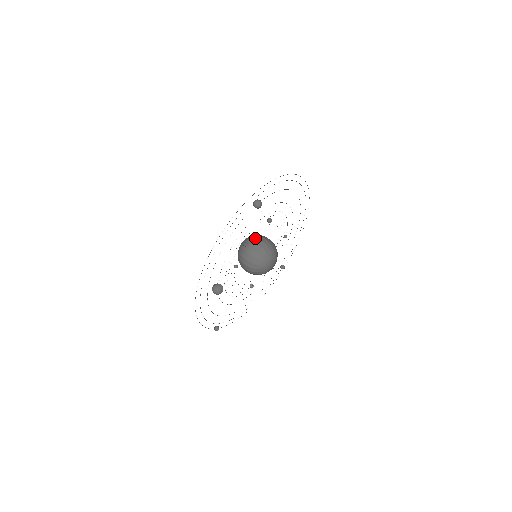
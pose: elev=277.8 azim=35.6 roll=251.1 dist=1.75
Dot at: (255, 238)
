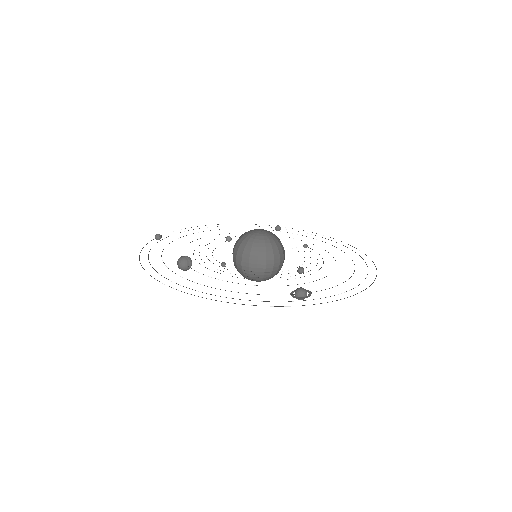
Dot at: (273, 256)
